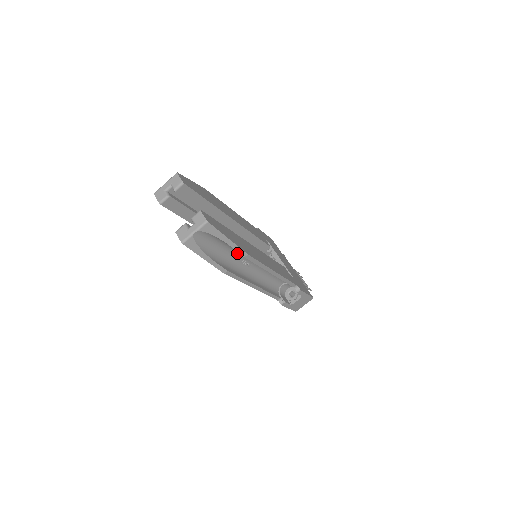
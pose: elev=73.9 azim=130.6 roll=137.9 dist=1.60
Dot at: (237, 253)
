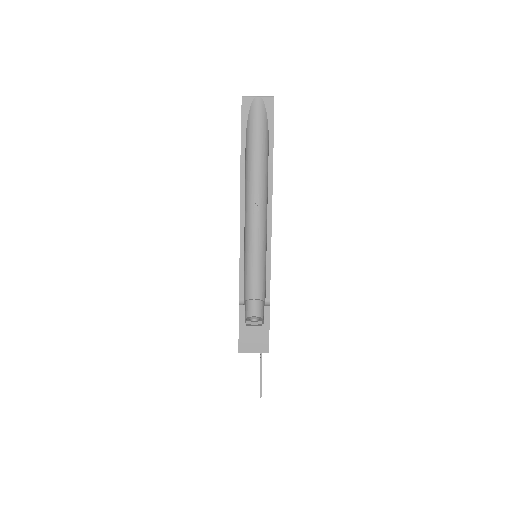
Dot at: (261, 173)
